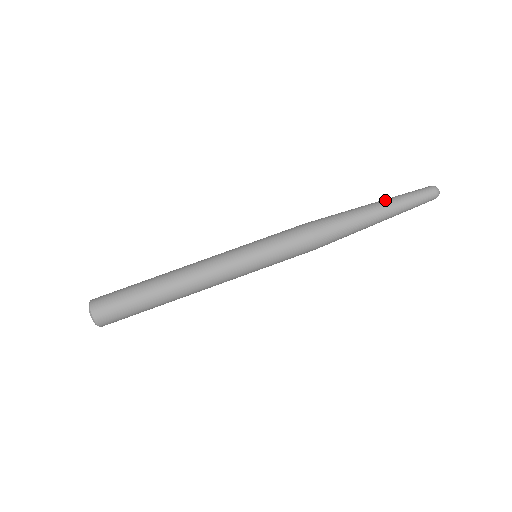
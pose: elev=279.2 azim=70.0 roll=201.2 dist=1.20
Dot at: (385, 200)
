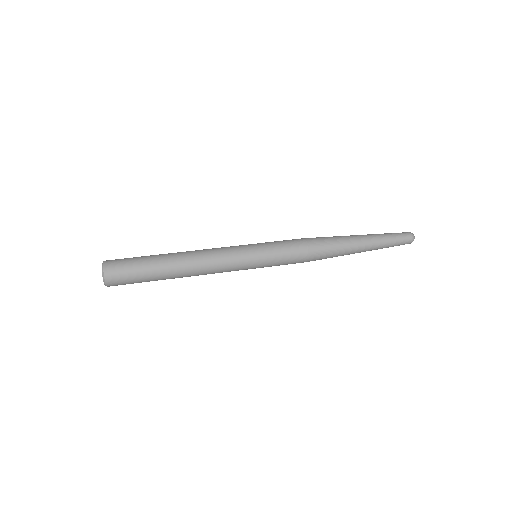
Dot at: occluded
